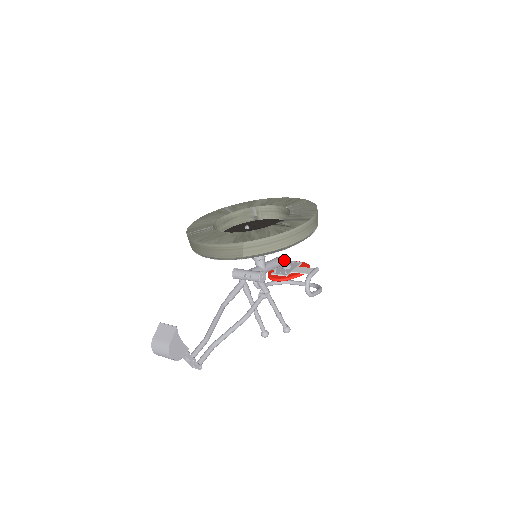
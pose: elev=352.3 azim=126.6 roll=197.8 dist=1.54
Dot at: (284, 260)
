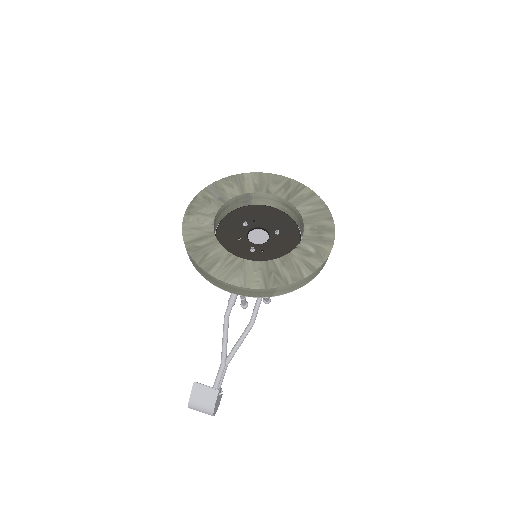
Dot at: occluded
